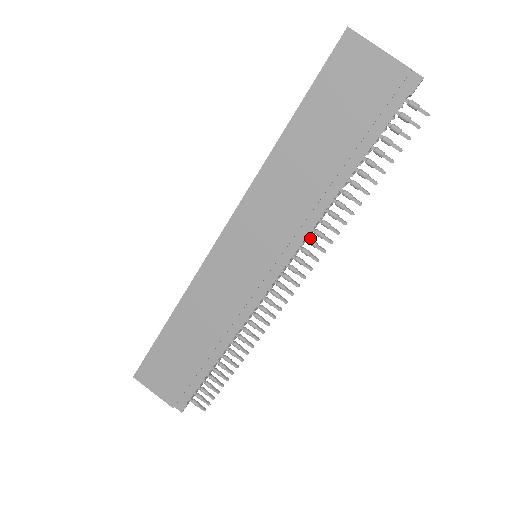
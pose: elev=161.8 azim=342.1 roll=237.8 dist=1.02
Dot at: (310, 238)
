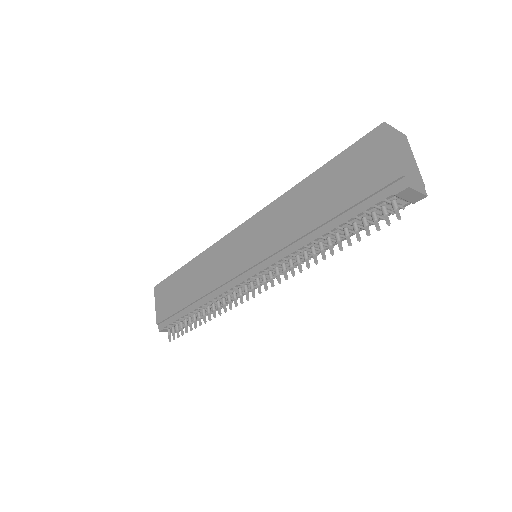
Dot at: (285, 263)
